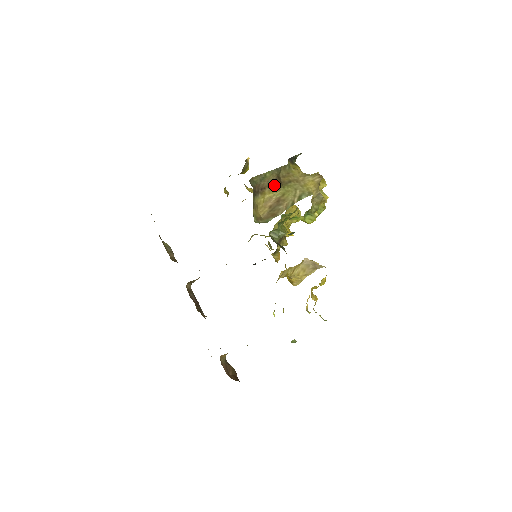
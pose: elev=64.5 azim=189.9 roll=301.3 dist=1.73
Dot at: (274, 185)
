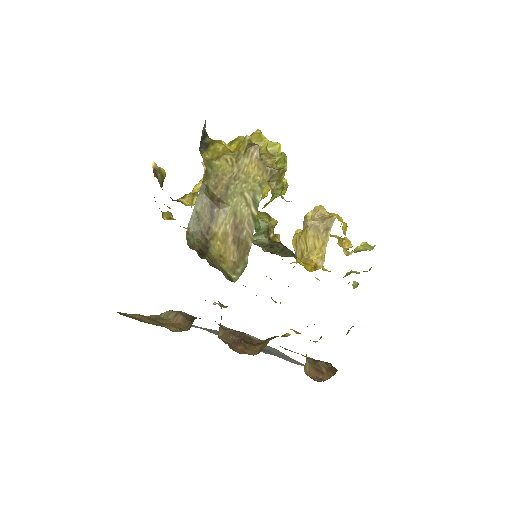
Dot at: (215, 213)
